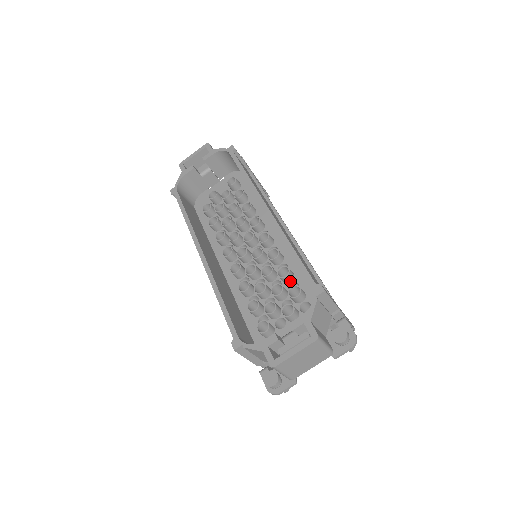
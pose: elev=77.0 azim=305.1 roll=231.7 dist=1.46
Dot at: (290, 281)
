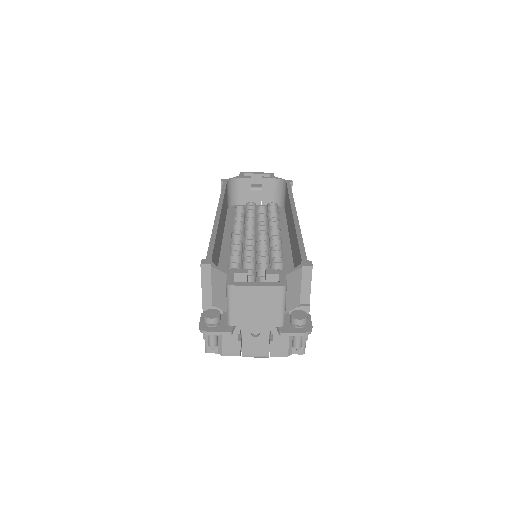
Dot at: occluded
